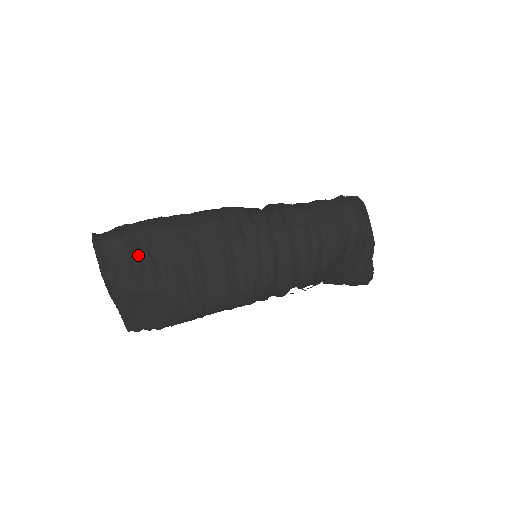
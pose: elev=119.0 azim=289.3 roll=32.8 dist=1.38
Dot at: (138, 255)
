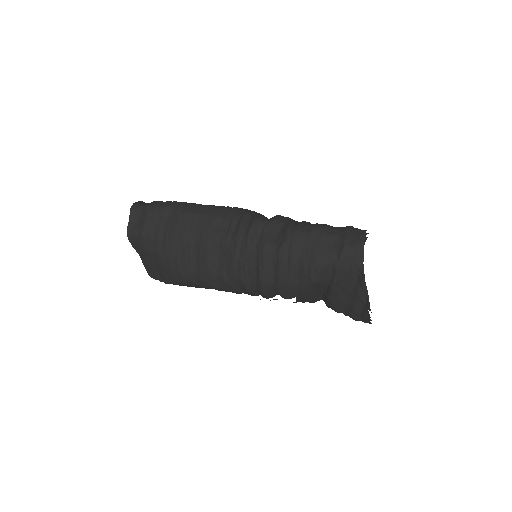
Dot at: (153, 225)
